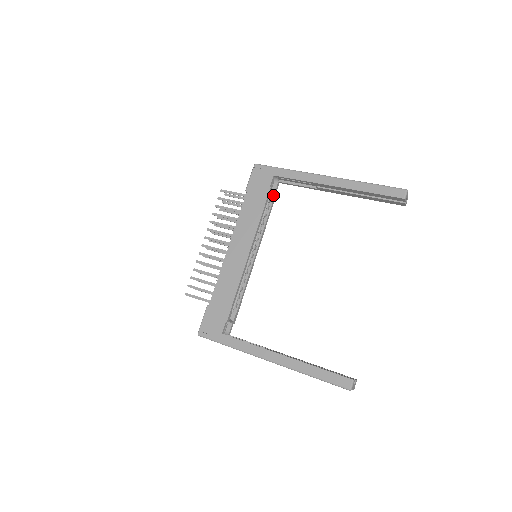
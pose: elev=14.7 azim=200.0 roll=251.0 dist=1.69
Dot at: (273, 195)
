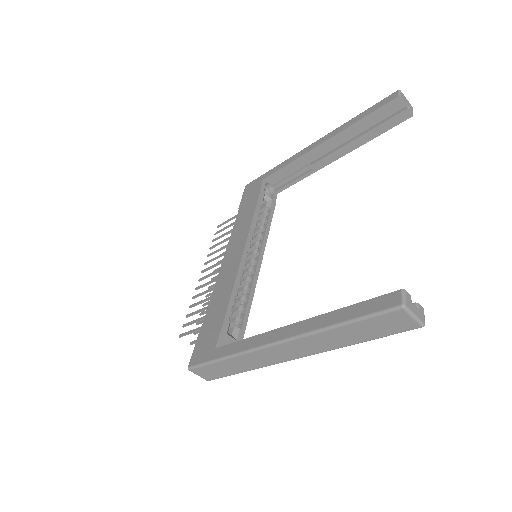
Dot at: (270, 202)
